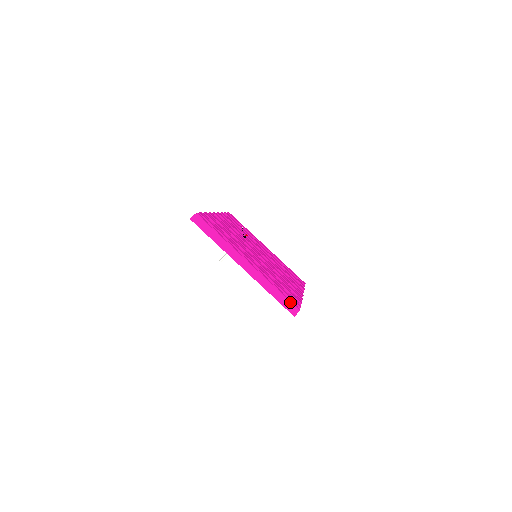
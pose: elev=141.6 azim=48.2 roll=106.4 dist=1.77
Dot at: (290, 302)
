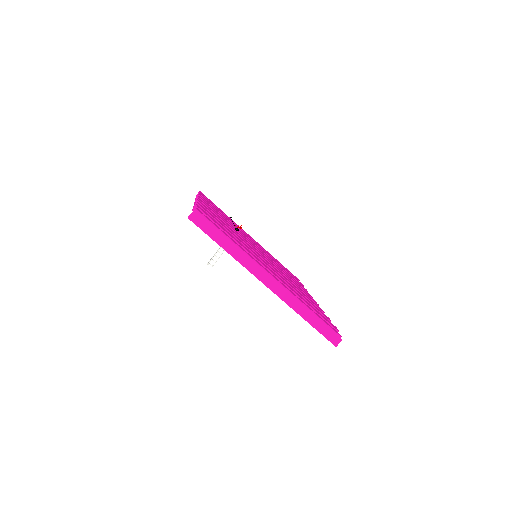
Dot at: (329, 327)
